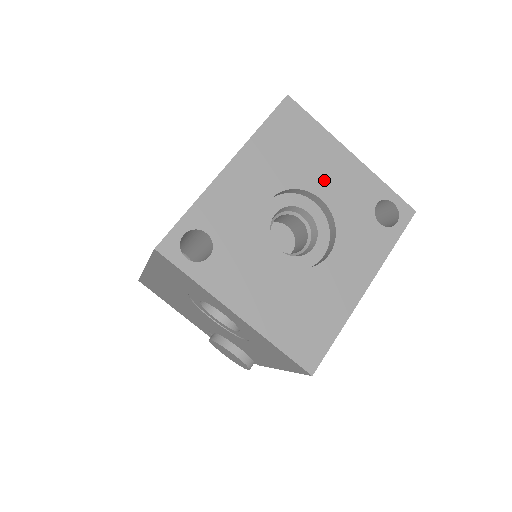
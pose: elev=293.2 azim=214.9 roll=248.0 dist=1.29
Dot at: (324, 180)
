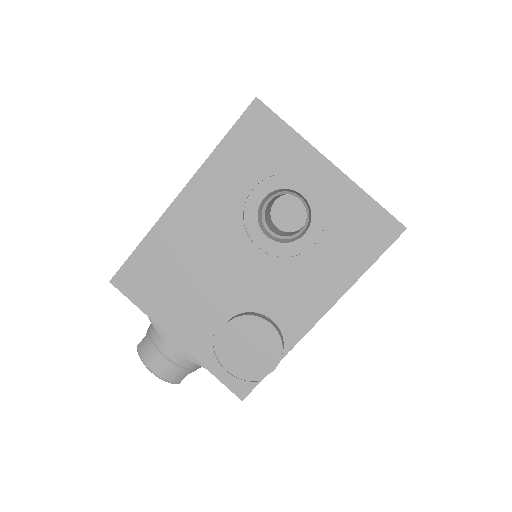
Dot at: occluded
